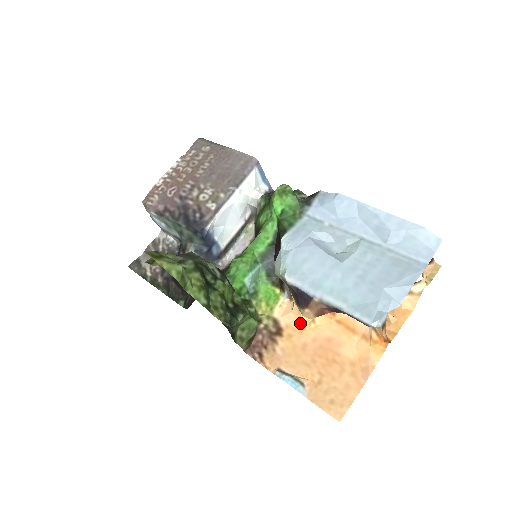
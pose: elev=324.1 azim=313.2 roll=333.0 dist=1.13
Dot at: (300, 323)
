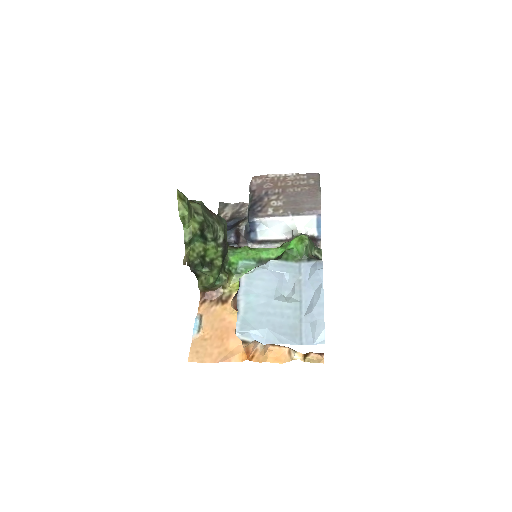
Dot at: occluded
